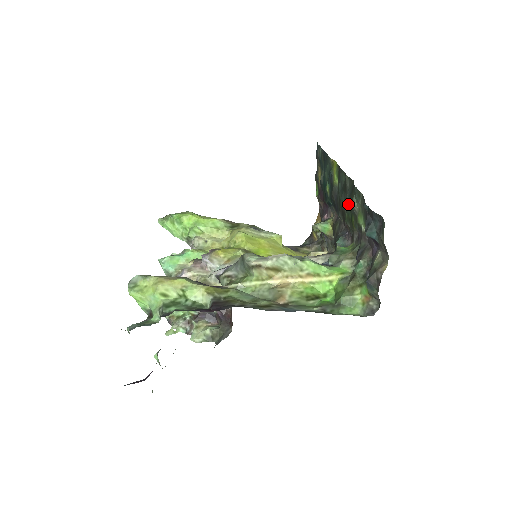
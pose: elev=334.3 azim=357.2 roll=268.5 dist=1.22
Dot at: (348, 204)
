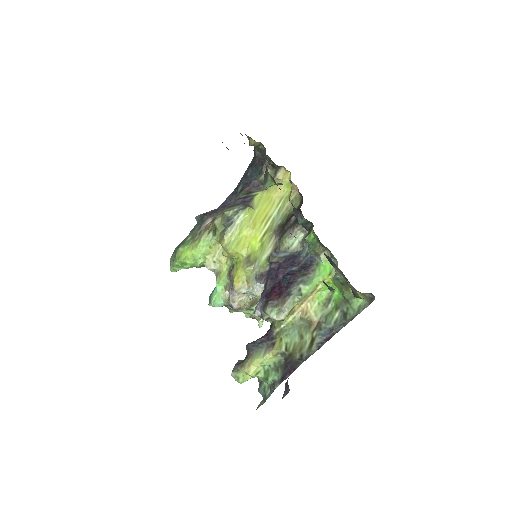
Dot at: occluded
